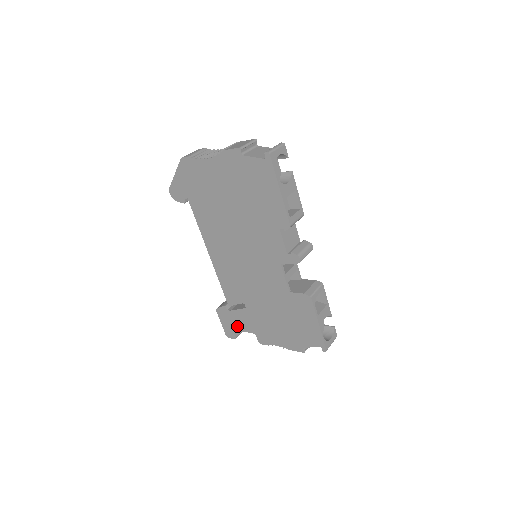
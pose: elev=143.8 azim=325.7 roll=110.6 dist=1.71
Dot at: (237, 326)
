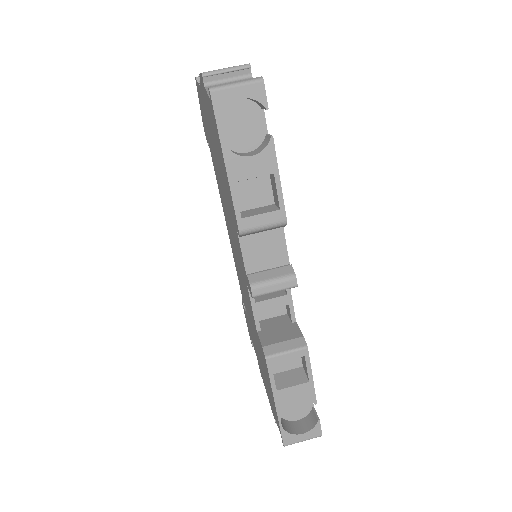
Dot at: (250, 334)
